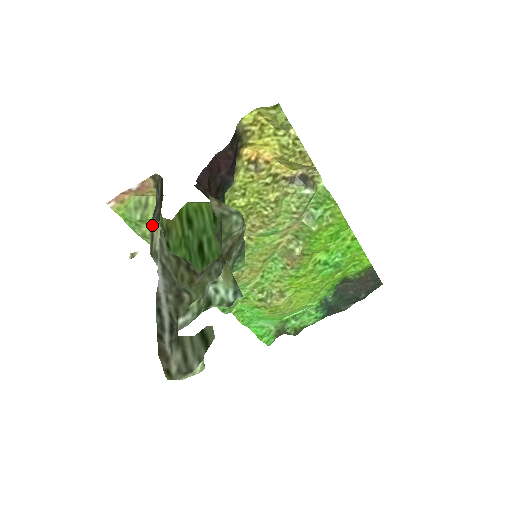
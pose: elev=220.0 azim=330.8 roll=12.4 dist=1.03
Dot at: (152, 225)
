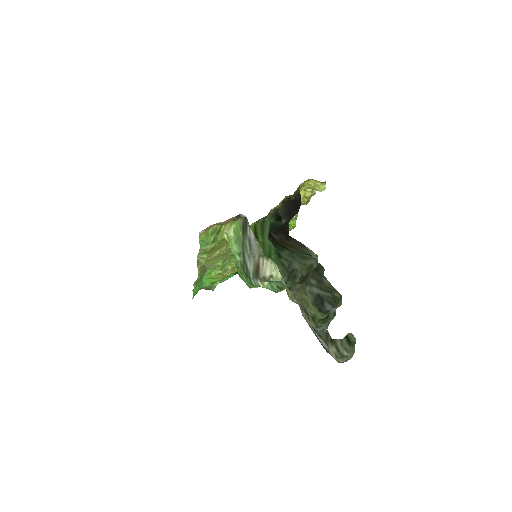
Dot at: (257, 258)
